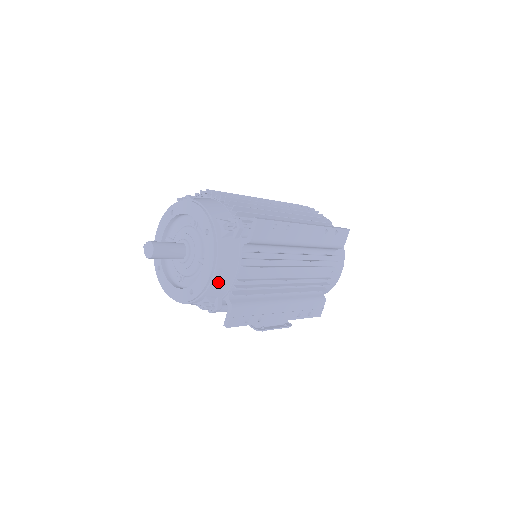
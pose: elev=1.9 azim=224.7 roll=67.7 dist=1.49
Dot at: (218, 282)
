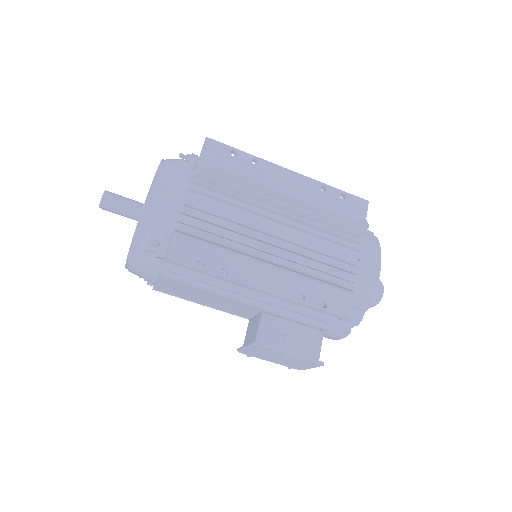
Dot at: (159, 204)
